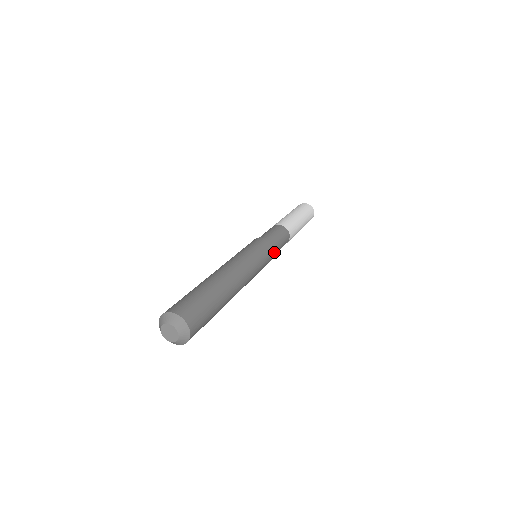
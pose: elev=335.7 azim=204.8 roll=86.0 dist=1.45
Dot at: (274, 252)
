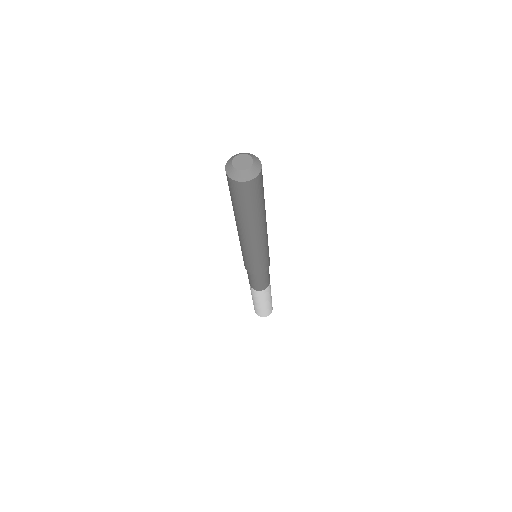
Dot at: occluded
